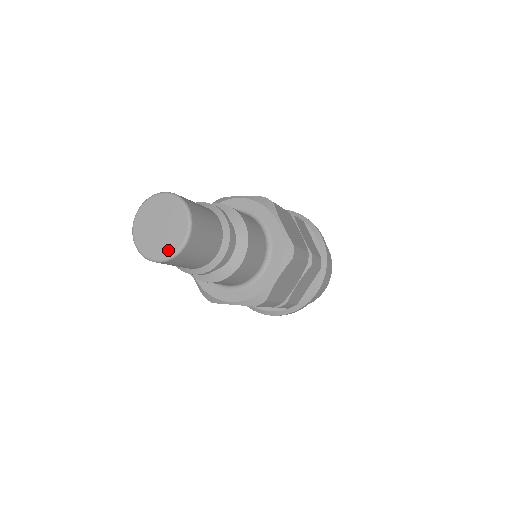
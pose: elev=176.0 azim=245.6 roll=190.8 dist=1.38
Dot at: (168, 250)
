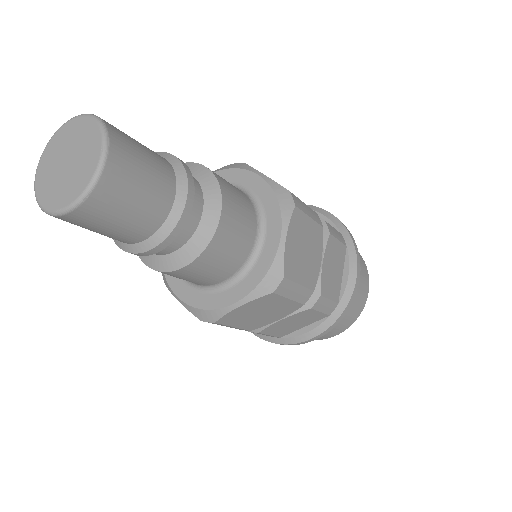
Dot at: (83, 180)
